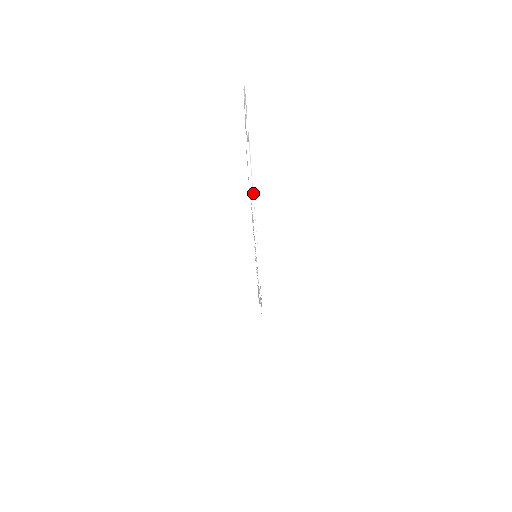
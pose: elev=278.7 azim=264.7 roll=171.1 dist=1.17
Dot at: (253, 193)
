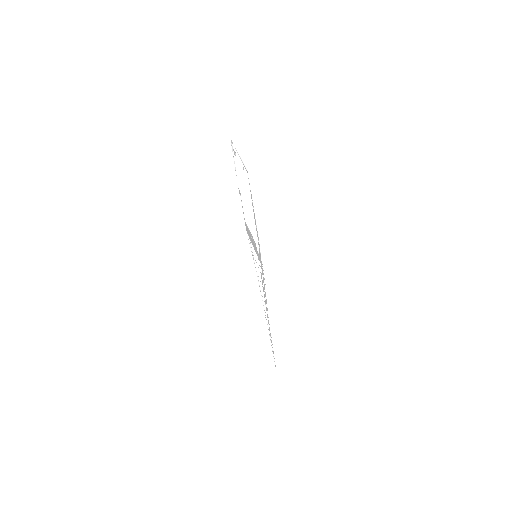
Dot at: (239, 156)
